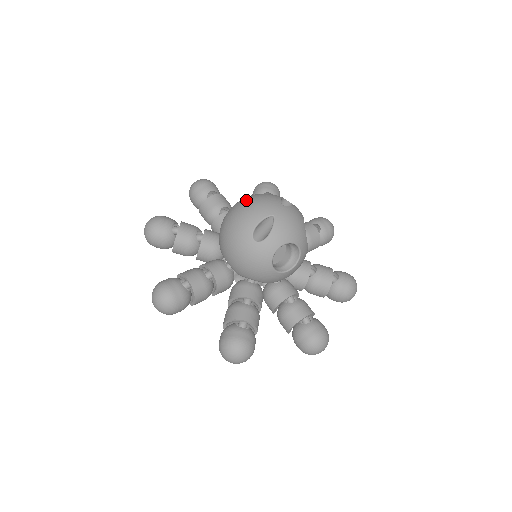
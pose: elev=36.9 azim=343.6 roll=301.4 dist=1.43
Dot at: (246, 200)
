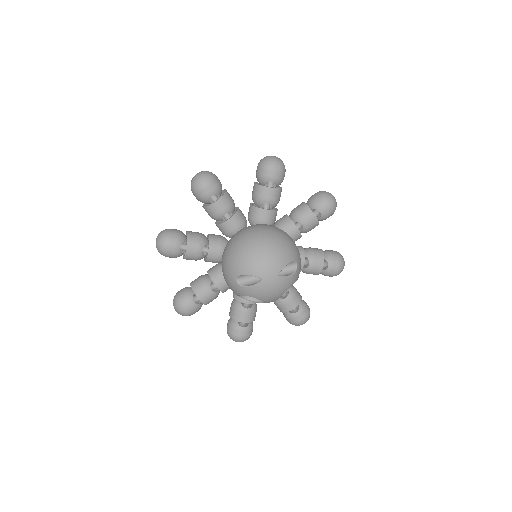
Dot at: (262, 245)
